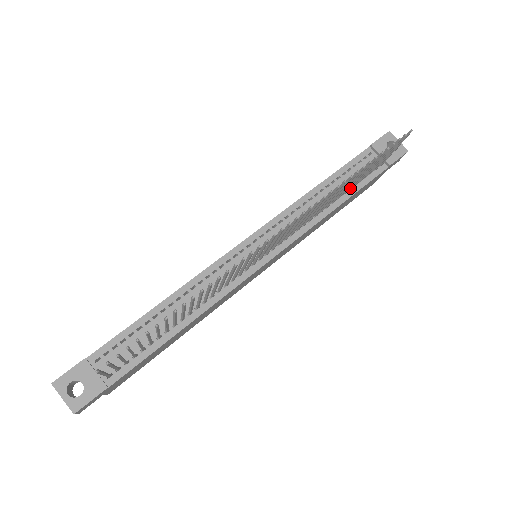
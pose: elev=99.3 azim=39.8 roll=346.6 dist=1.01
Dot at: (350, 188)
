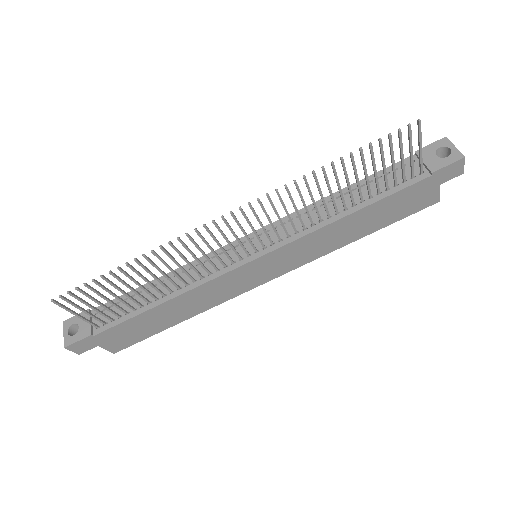
Dot at: (369, 195)
